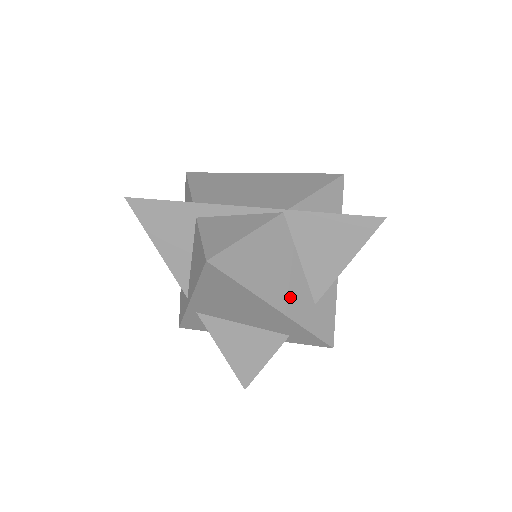
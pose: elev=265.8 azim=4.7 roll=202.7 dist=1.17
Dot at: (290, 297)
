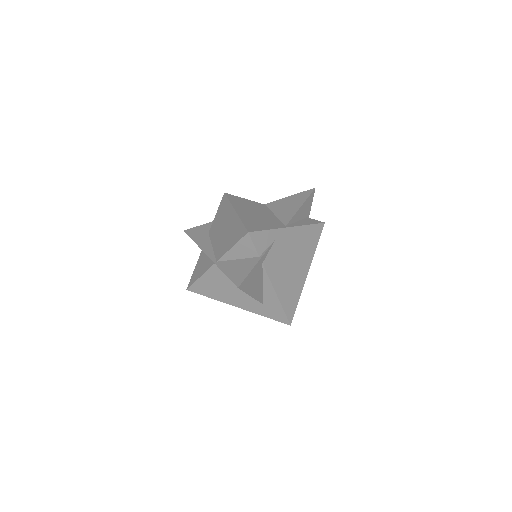
Dot at: (243, 302)
